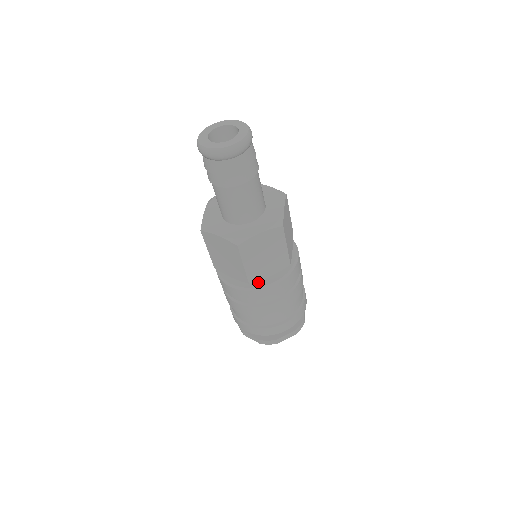
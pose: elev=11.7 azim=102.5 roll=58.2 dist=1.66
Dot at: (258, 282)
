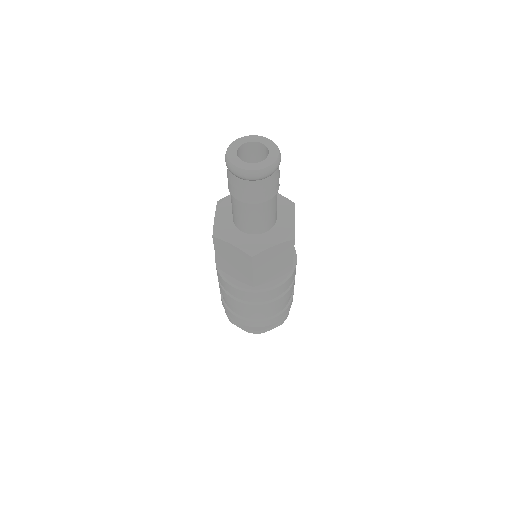
Dot at: occluded
